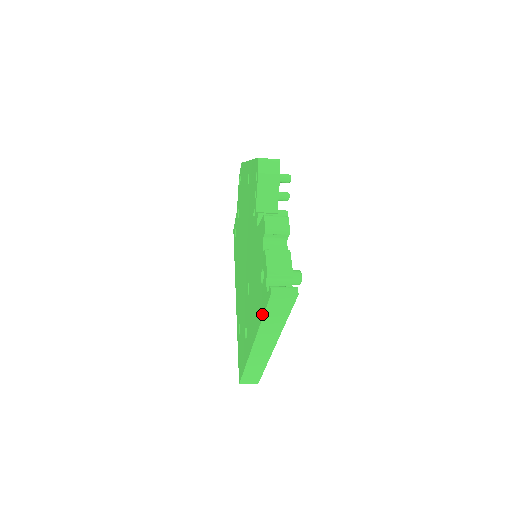
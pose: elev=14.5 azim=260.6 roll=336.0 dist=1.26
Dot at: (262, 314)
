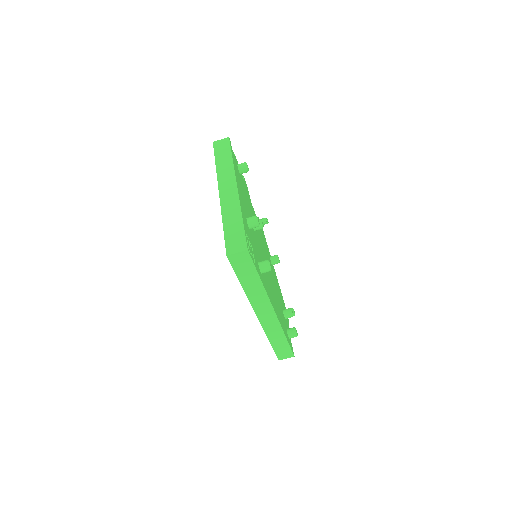
Dot at: (215, 161)
